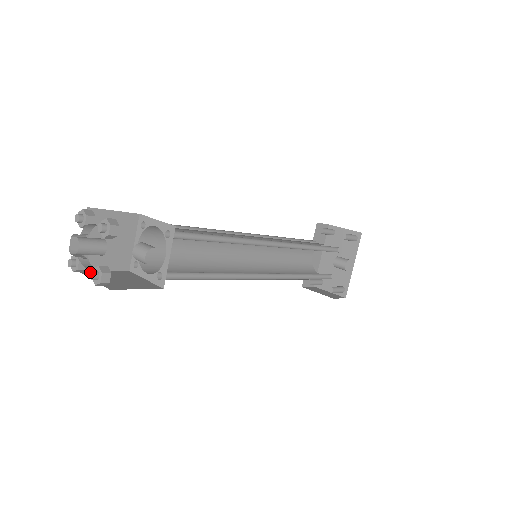
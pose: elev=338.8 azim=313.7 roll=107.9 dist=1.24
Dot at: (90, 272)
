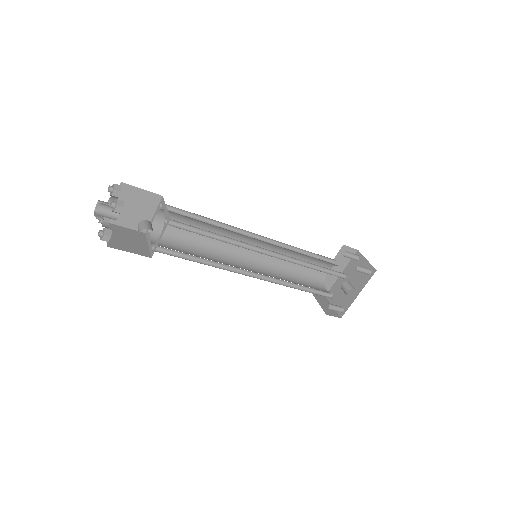
Dot at: (99, 230)
